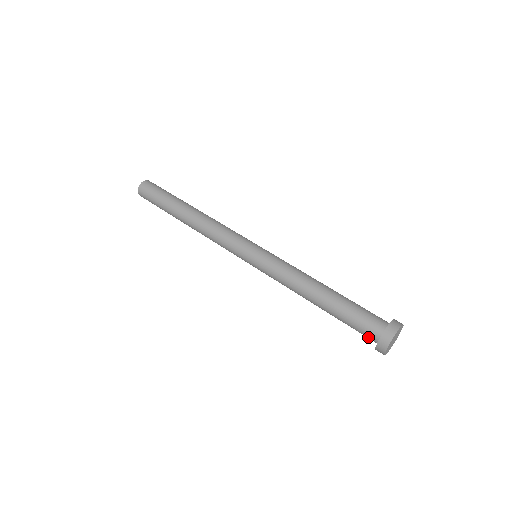
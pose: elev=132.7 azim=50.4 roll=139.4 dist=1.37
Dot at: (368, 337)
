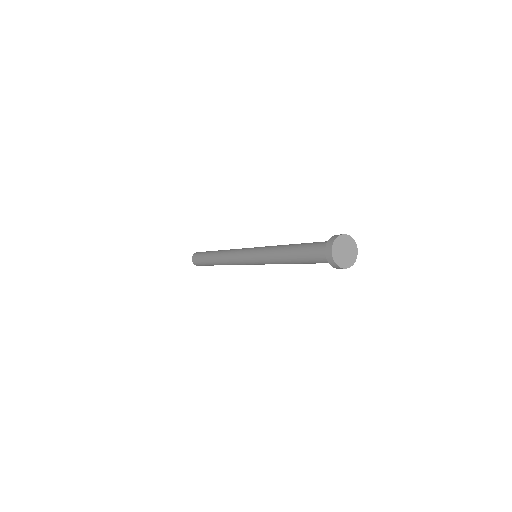
Dot at: (326, 261)
